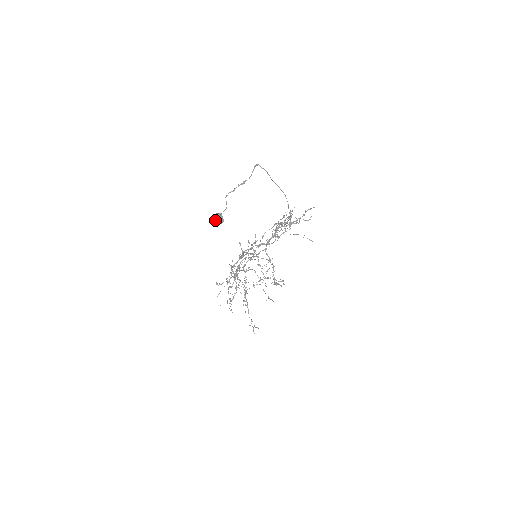
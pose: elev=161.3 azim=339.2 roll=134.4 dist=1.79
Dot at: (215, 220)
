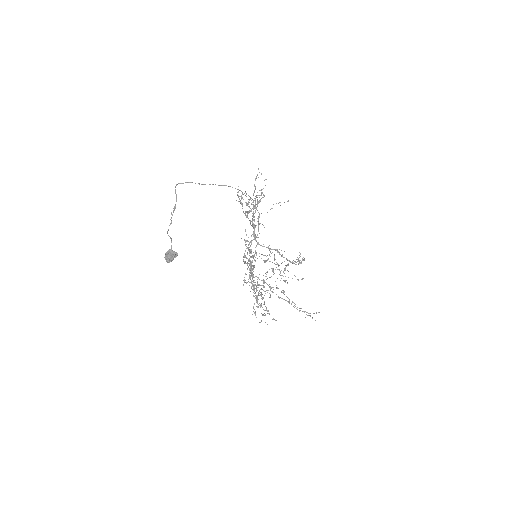
Dot at: (168, 259)
